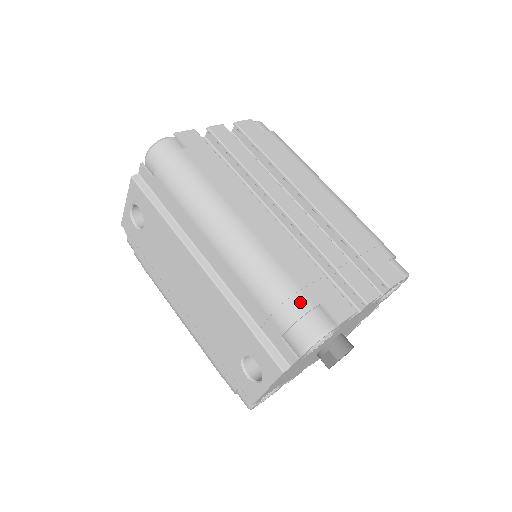
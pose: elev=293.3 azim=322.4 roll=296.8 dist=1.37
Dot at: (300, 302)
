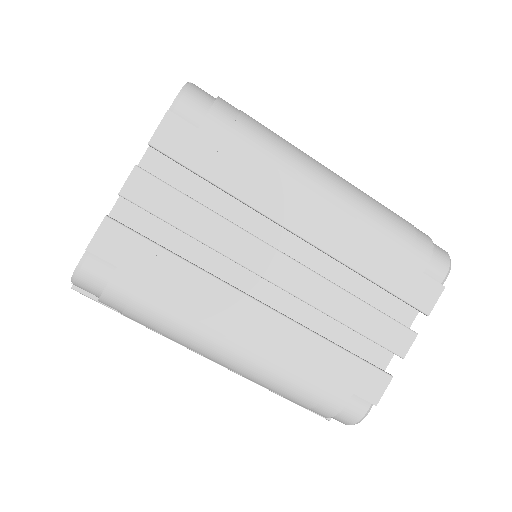
Dot at: (331, 405)
